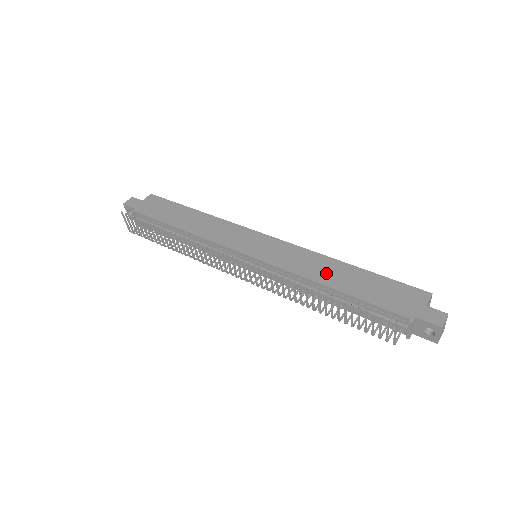
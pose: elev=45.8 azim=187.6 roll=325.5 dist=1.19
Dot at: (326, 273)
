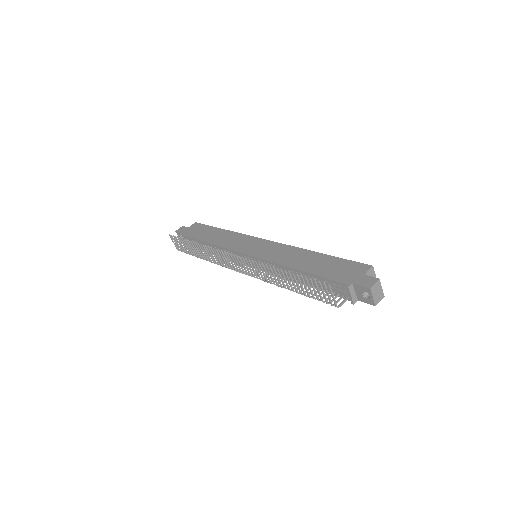
Dot at: (297, 260)
